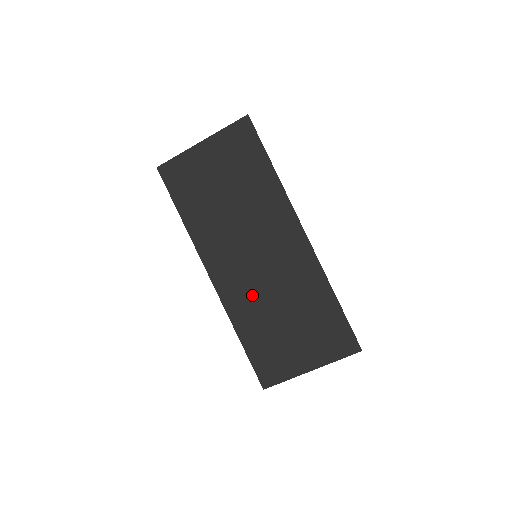
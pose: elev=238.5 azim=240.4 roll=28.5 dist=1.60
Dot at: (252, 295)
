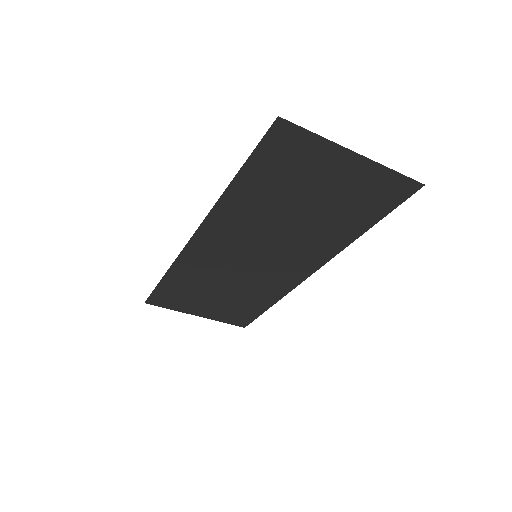
Dot at: (215, 268)
